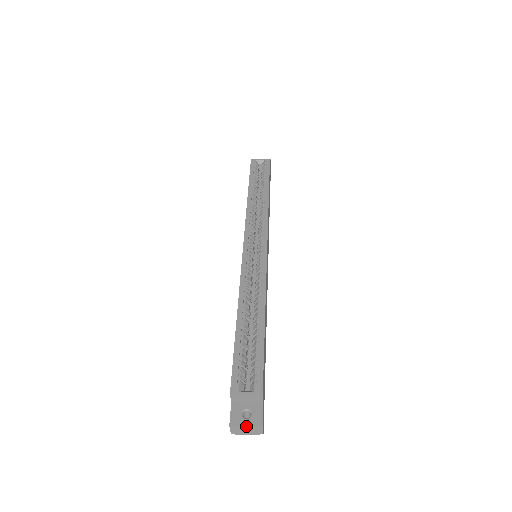
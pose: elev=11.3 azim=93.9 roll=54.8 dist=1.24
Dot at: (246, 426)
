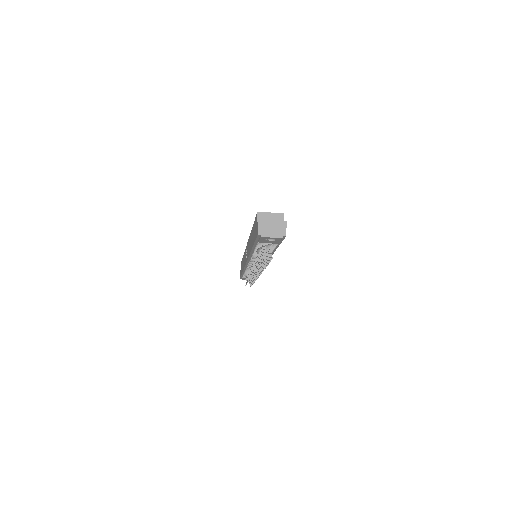
Dot at: (273, 221)
